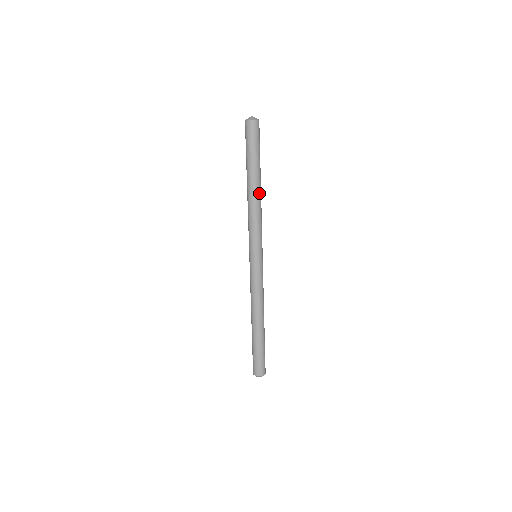
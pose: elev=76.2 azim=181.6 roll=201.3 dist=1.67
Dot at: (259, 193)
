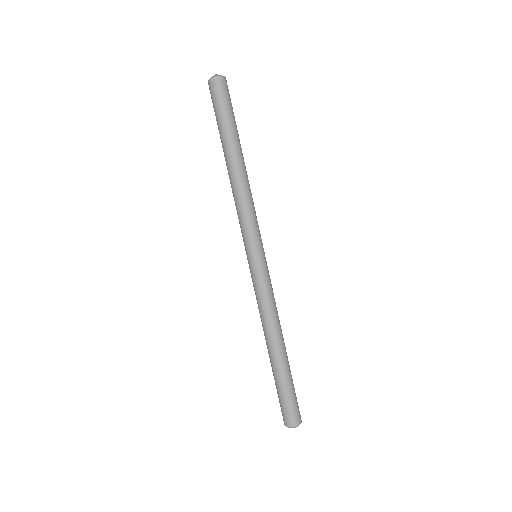
Dot at: (239, 170)
